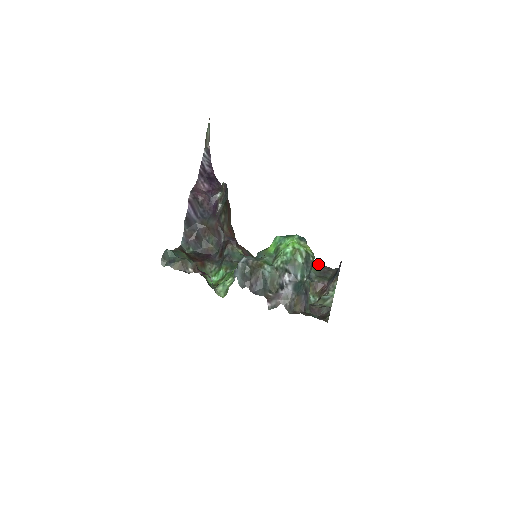
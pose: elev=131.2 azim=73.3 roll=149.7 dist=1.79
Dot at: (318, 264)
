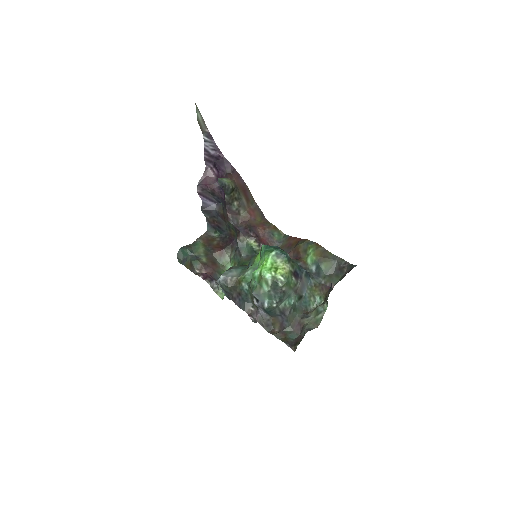
Dot at: (336, 256)
